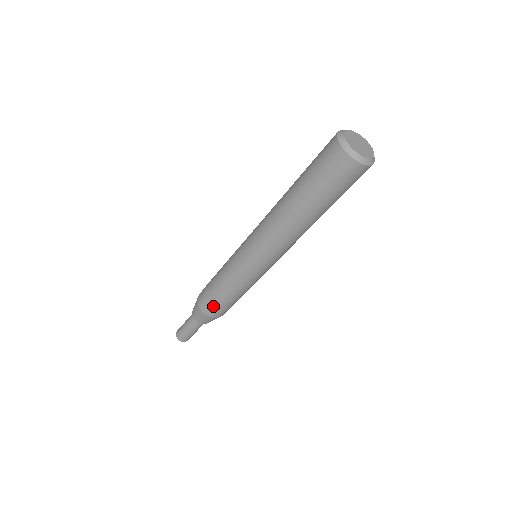
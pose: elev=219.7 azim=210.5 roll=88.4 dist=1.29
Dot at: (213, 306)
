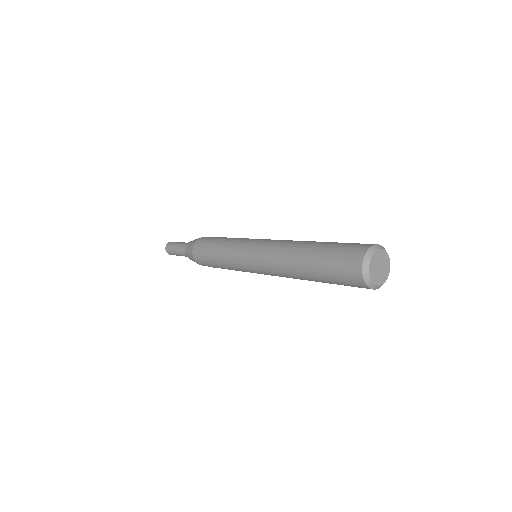
Dot at: (202, 257)
